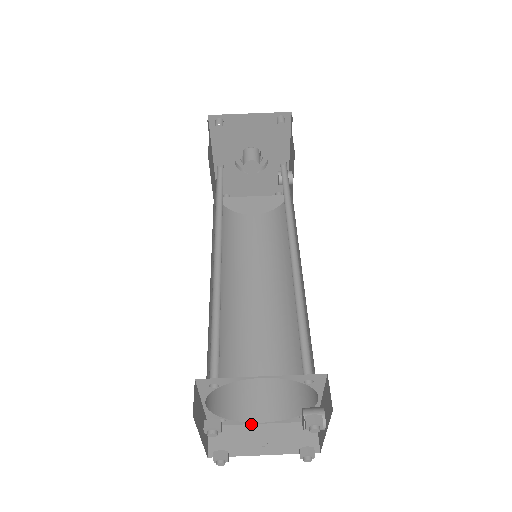
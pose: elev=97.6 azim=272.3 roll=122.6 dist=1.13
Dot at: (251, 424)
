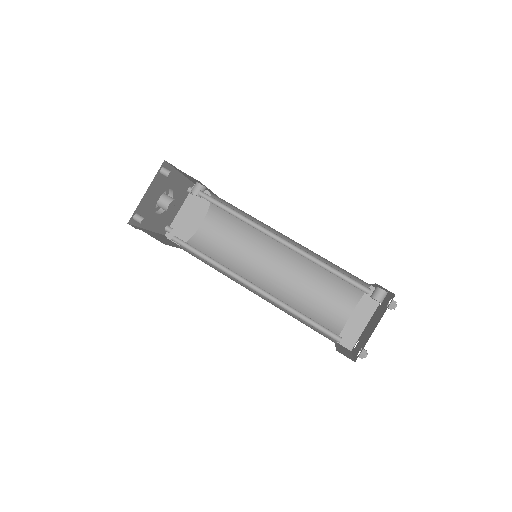
Dot at: (348, 319)
